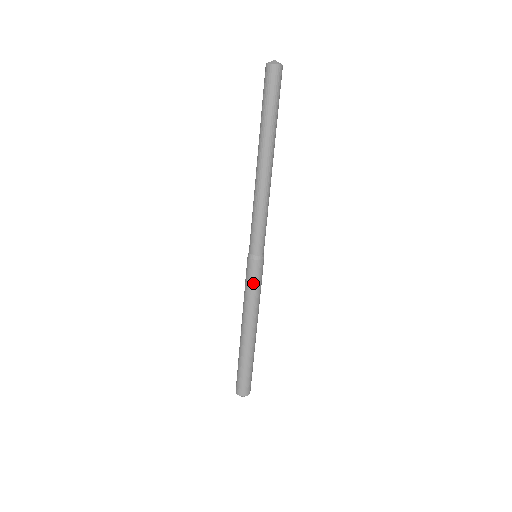
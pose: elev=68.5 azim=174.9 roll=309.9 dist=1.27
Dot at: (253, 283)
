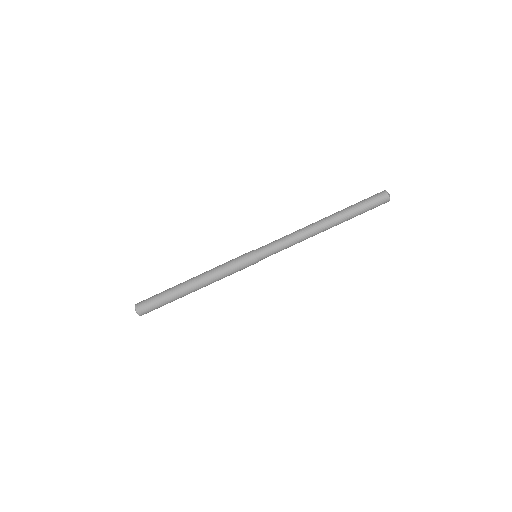
Dot at: (235, 262)
